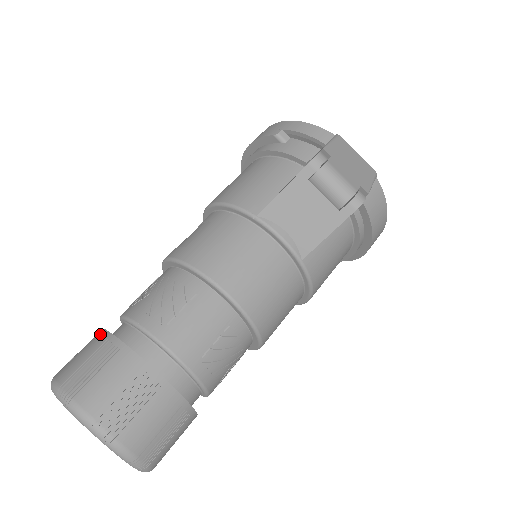
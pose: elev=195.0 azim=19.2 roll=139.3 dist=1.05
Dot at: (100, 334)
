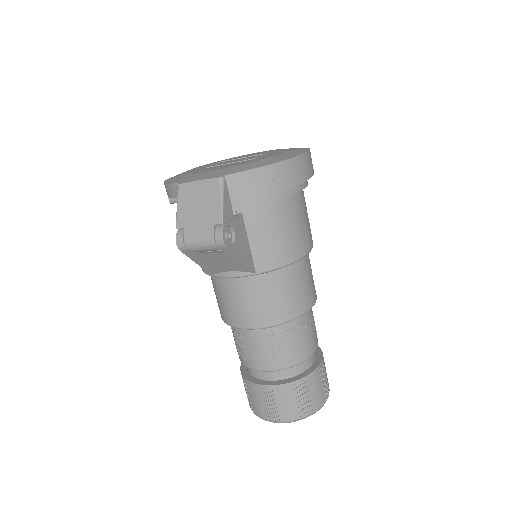
Dot at: occluded
